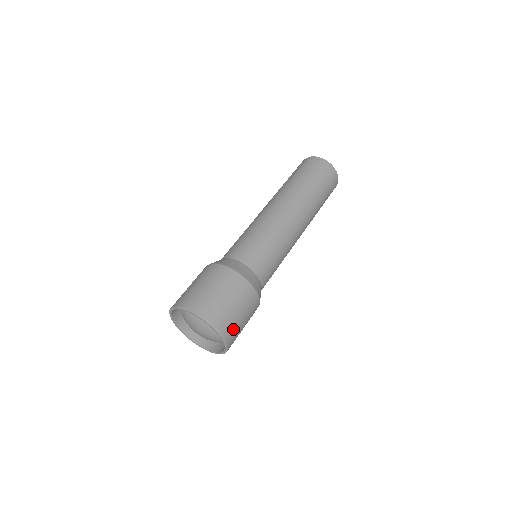
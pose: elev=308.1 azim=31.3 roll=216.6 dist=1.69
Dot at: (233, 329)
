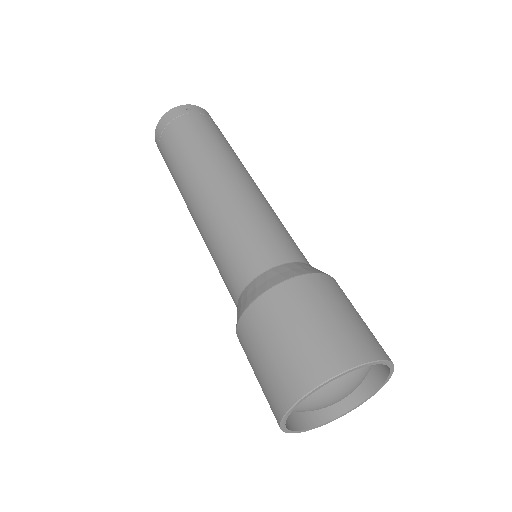
Dot at: occluded
